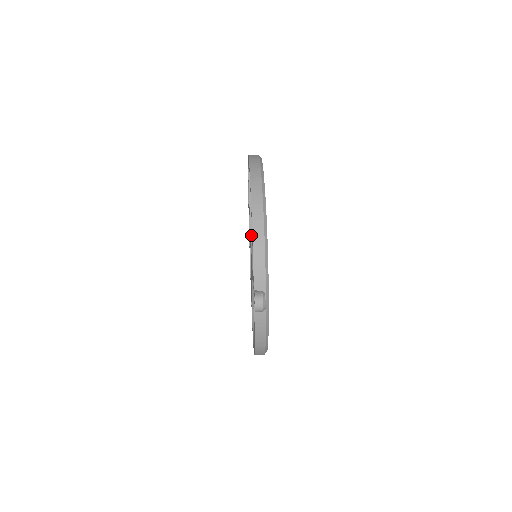
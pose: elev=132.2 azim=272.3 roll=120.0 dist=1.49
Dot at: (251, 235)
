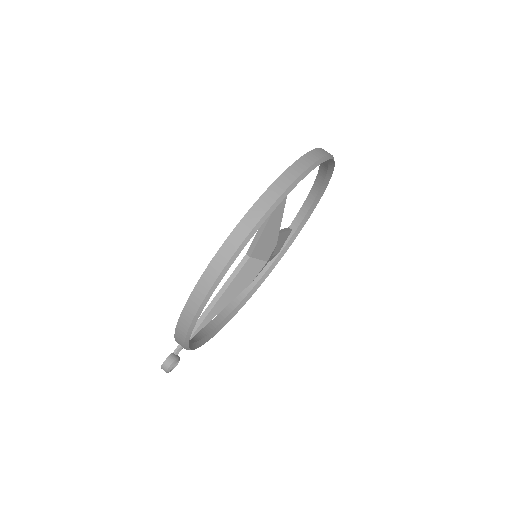
Dot at: (250, 247)
